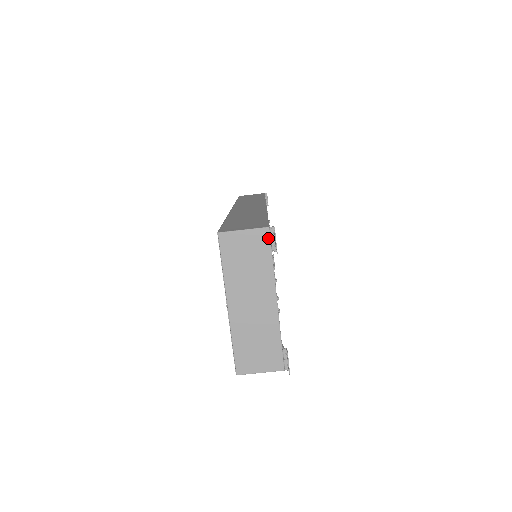
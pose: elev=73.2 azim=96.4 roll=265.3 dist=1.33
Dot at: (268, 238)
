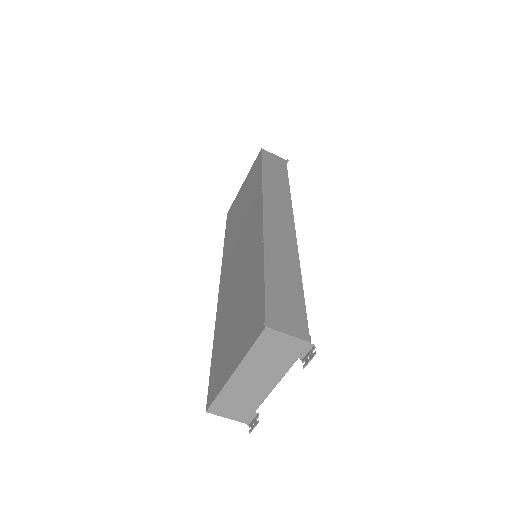
Dot at: (303, 349)
